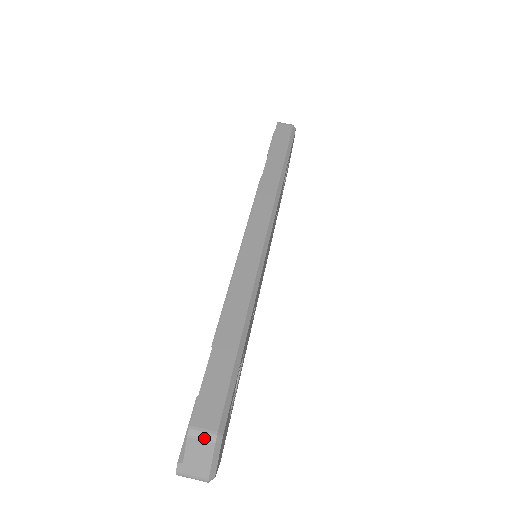
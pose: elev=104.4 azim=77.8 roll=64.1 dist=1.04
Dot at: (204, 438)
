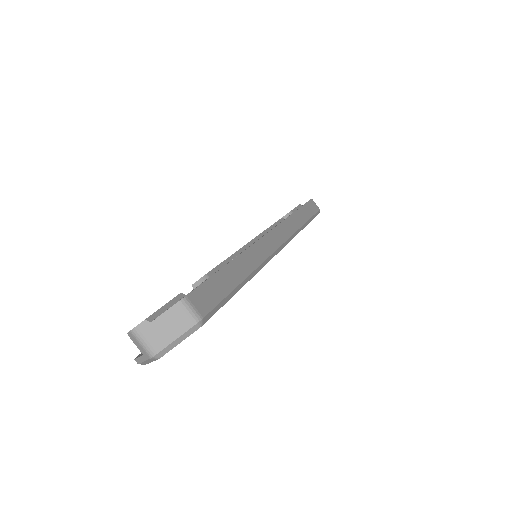
Dot at: (191, 313)
